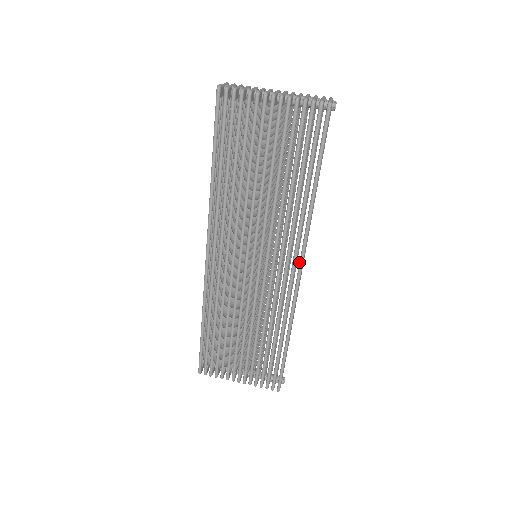
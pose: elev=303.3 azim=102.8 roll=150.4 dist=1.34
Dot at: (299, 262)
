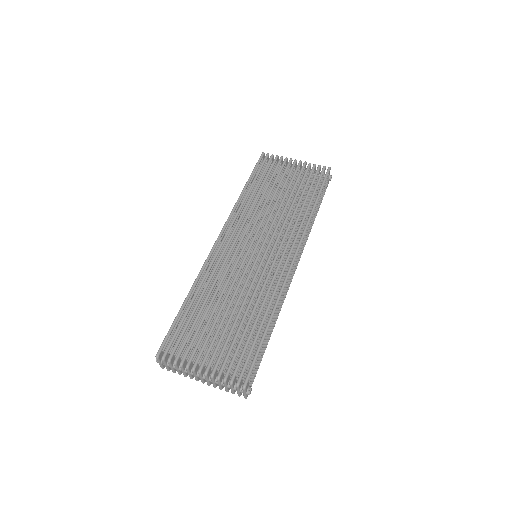
Dot at: (295, 251)
